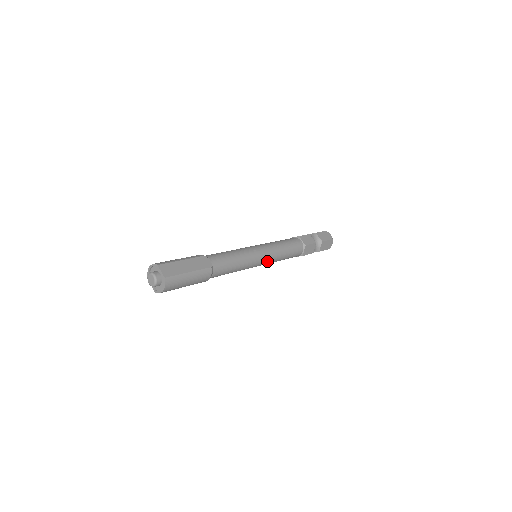
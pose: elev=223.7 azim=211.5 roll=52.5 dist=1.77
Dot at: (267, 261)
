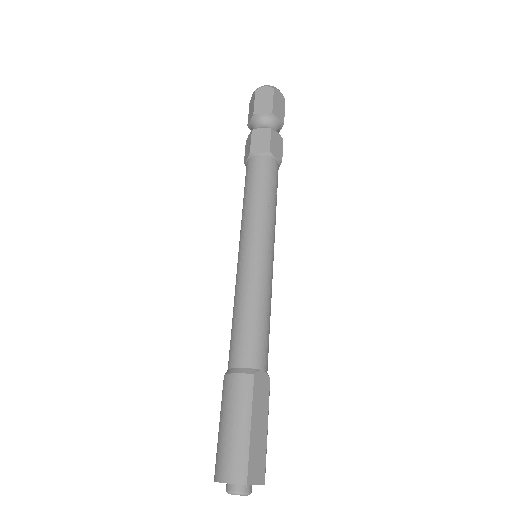
Dot at: occluded
